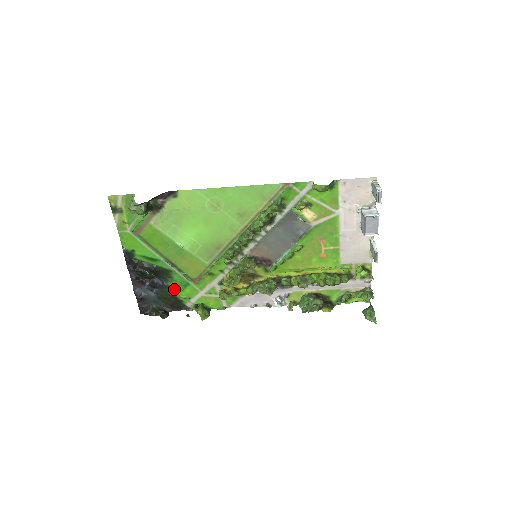
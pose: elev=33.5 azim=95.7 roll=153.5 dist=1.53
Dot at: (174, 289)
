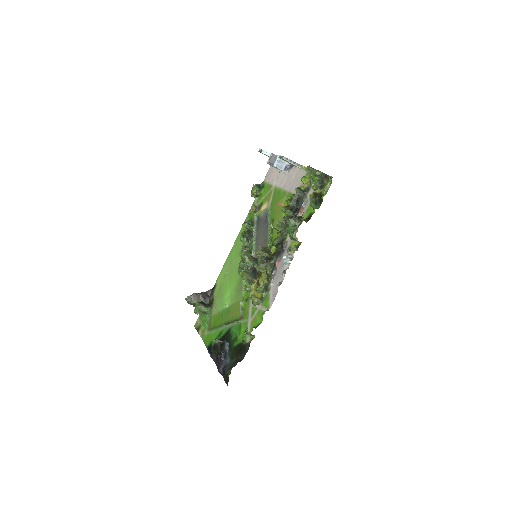
Dot at: (236, 339)
